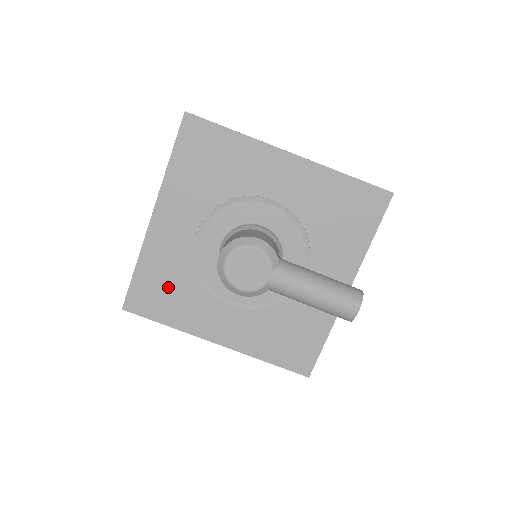
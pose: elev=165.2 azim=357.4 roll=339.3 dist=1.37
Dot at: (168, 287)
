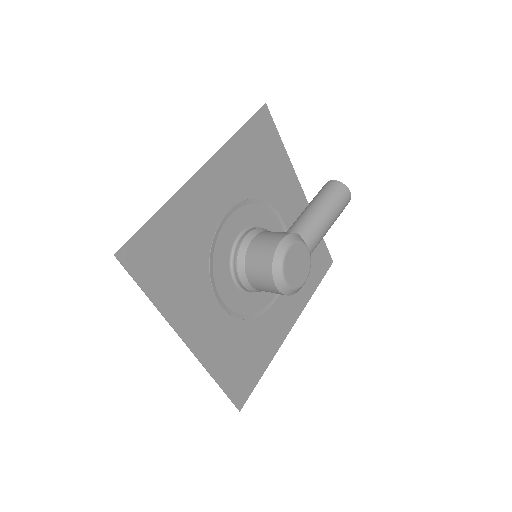
Dot at: (243, 355)
